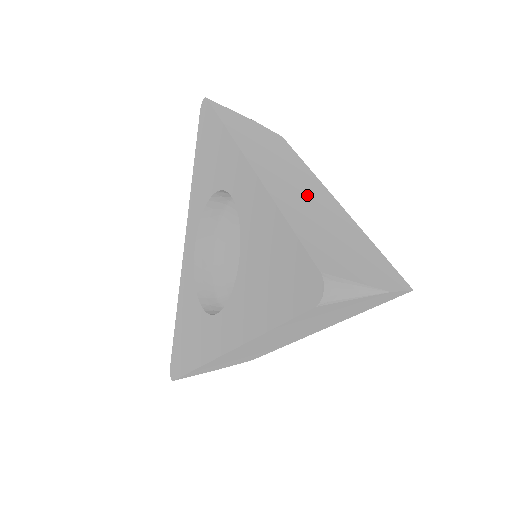
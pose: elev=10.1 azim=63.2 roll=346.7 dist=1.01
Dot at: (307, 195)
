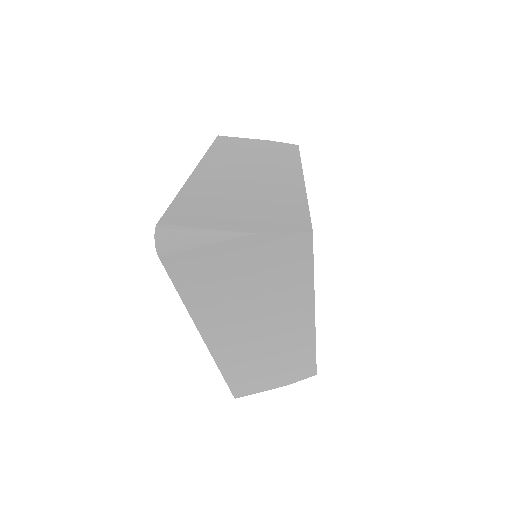
Dot at: (252, 179)
